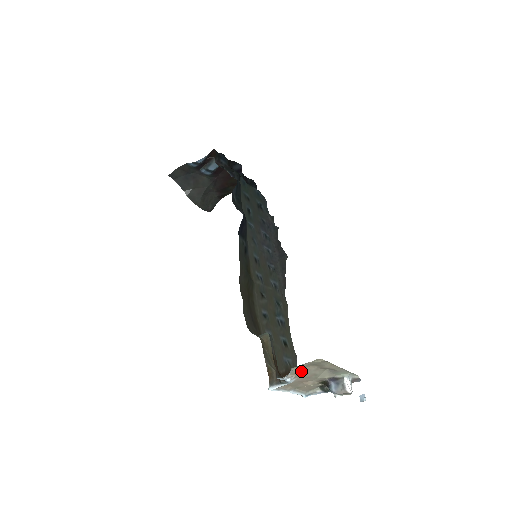
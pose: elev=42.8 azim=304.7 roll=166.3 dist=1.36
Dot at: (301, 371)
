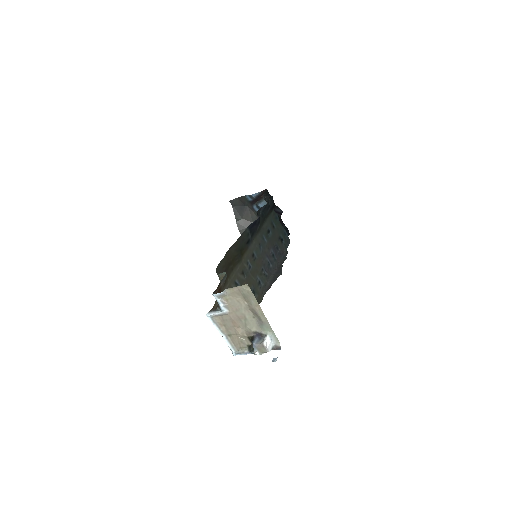
Dot at: (233, 301)
